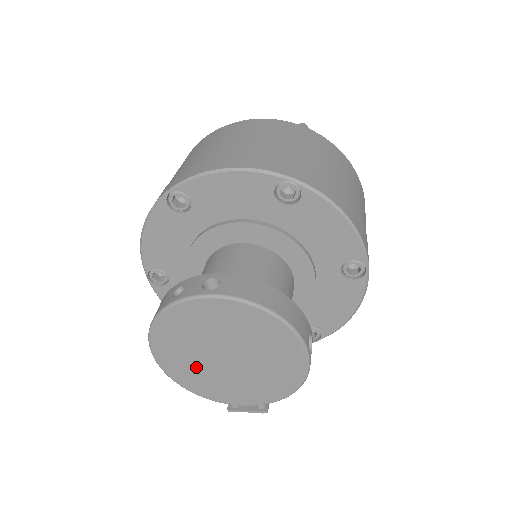
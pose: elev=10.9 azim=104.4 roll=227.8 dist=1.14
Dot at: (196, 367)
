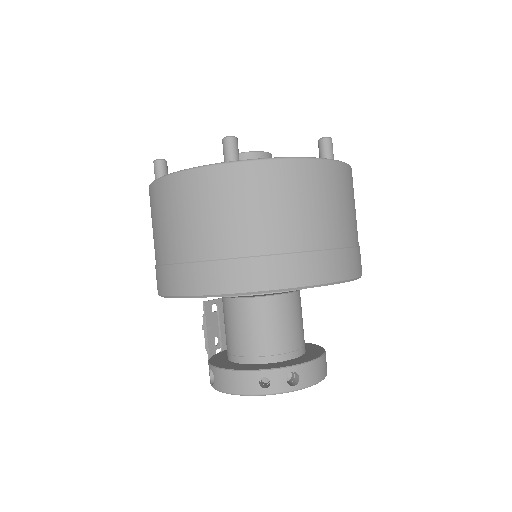
Dot at: occluded
